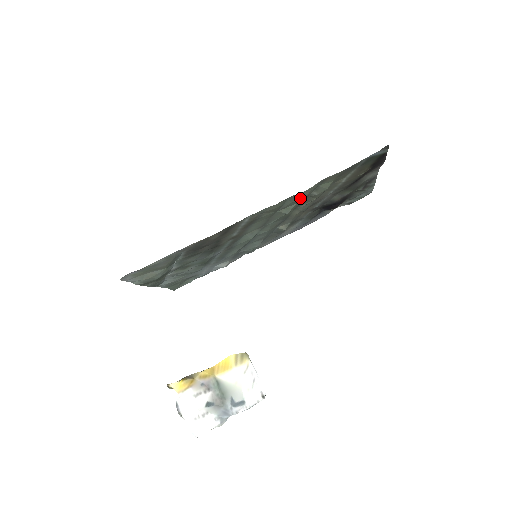
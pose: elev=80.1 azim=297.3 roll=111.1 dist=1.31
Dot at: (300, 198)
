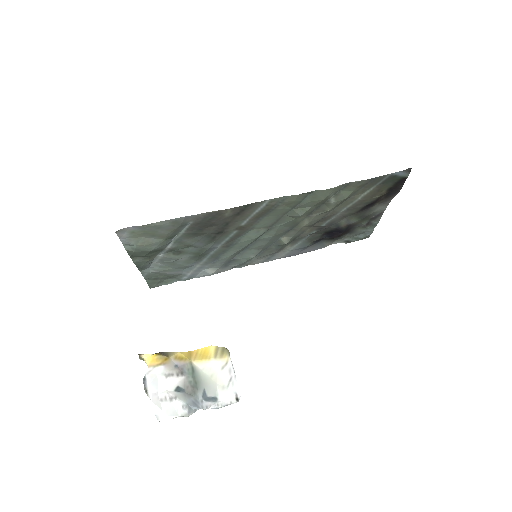
Dot at: (320, 198)
